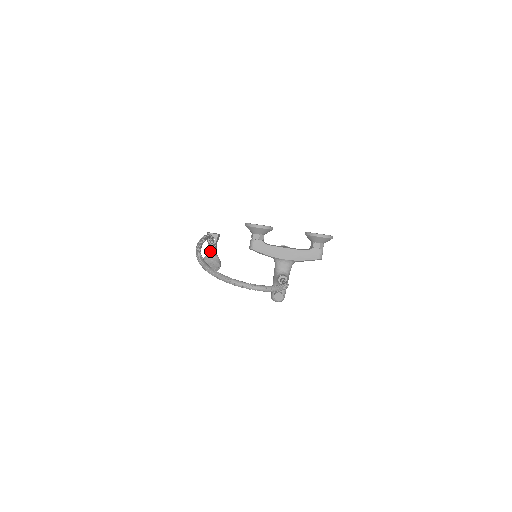
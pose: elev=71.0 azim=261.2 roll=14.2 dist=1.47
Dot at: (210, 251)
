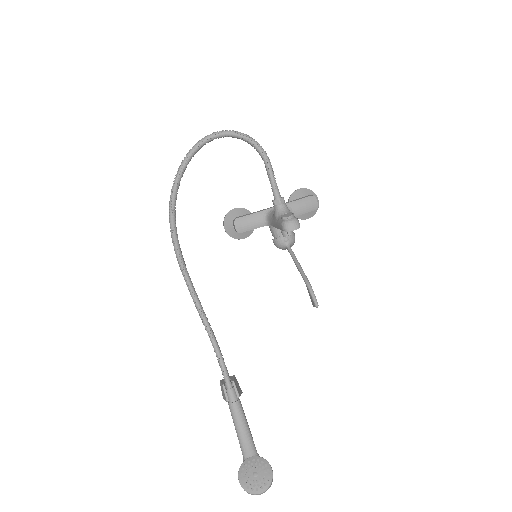
Dot at: (241, 438)
